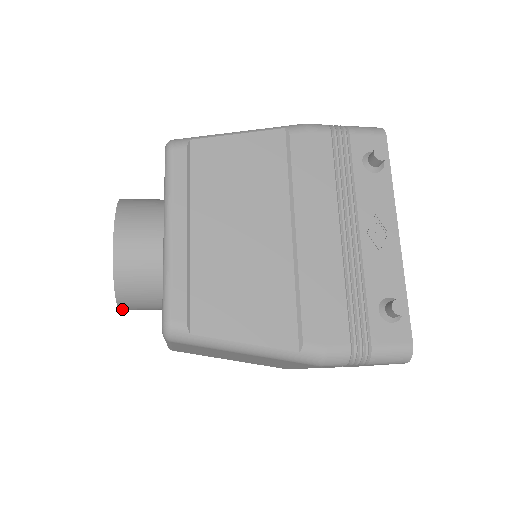
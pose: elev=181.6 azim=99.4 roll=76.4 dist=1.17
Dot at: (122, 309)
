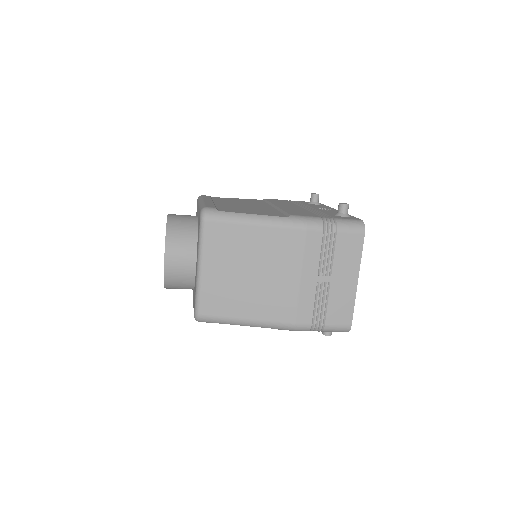
Dot at: (166, 259)
